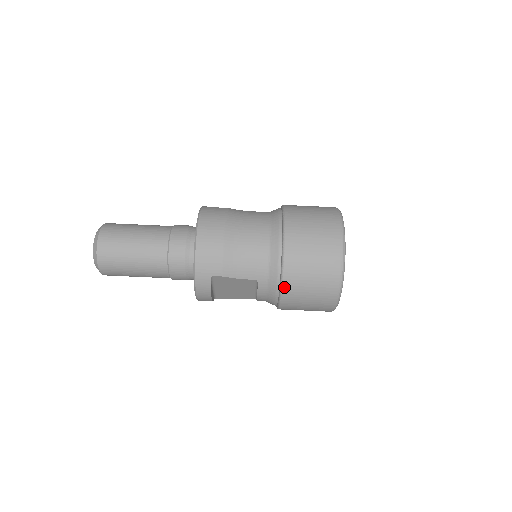
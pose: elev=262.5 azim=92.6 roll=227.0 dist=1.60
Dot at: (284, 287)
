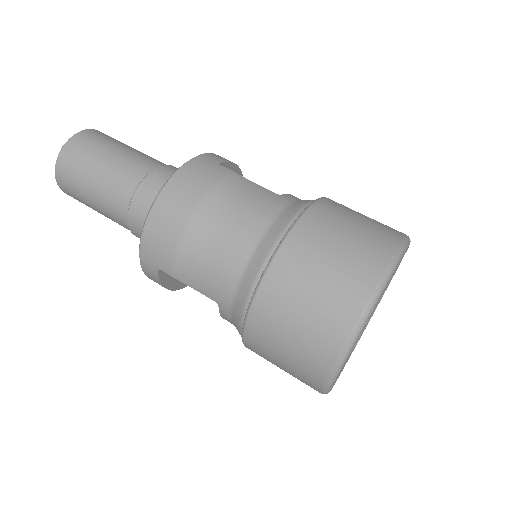
Dot at: (246, 335)
